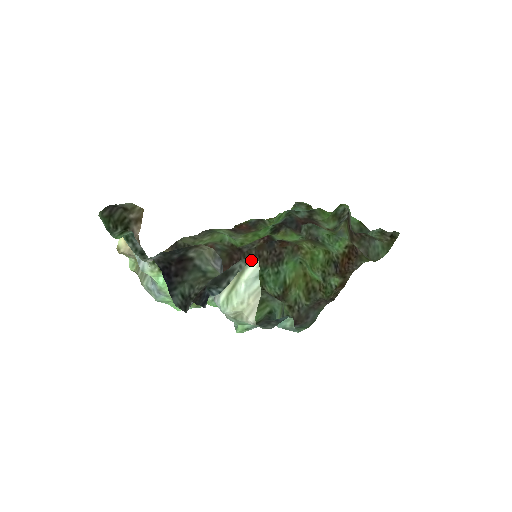
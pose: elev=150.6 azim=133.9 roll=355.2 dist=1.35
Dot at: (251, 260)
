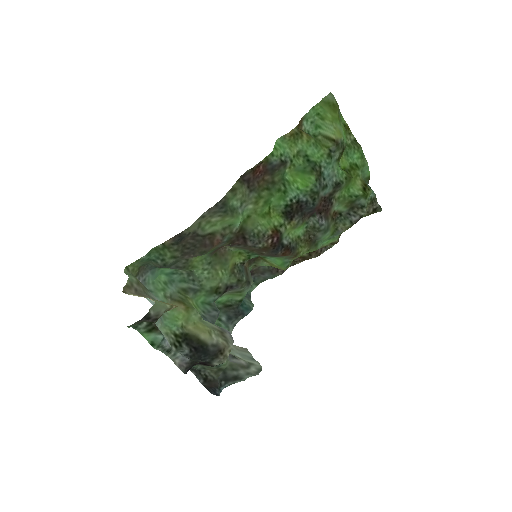
Dot at: (257, 368)
